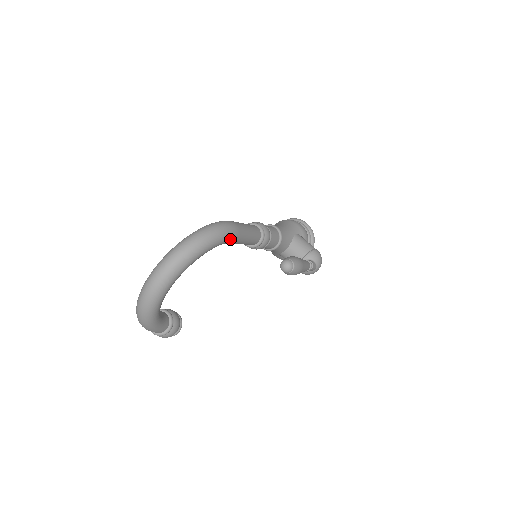
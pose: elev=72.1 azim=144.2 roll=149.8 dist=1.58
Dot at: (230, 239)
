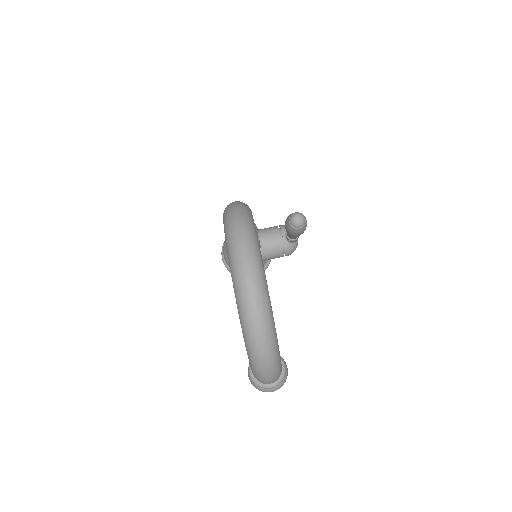
Dot at: occluded
